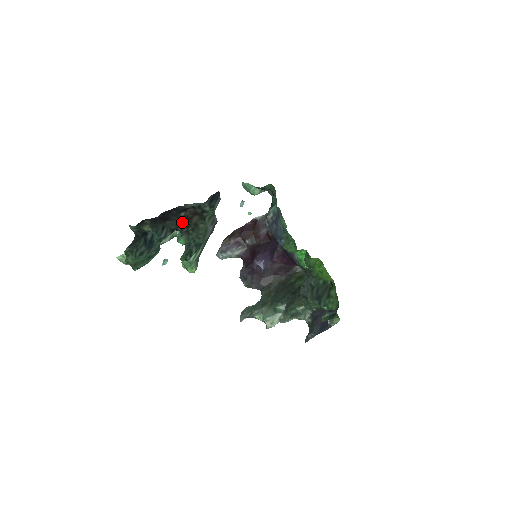
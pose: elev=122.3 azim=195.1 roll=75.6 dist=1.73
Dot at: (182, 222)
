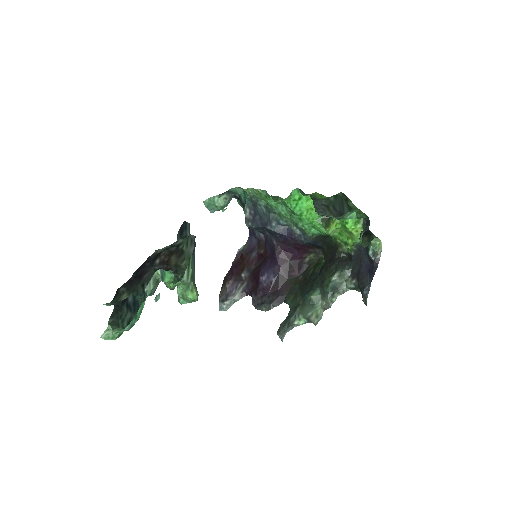
Dot at: occluded
